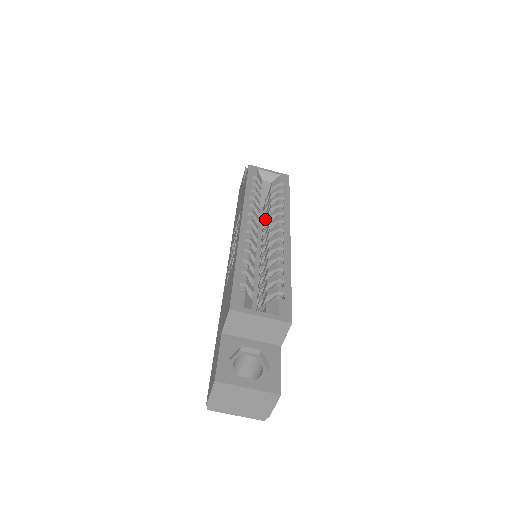
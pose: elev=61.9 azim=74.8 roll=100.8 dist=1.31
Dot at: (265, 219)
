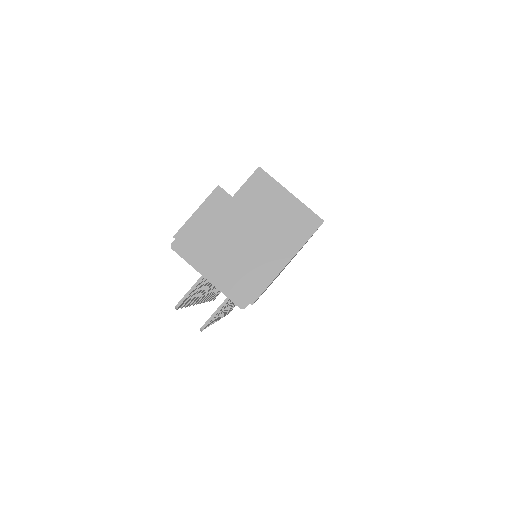
Dot at: occluded
